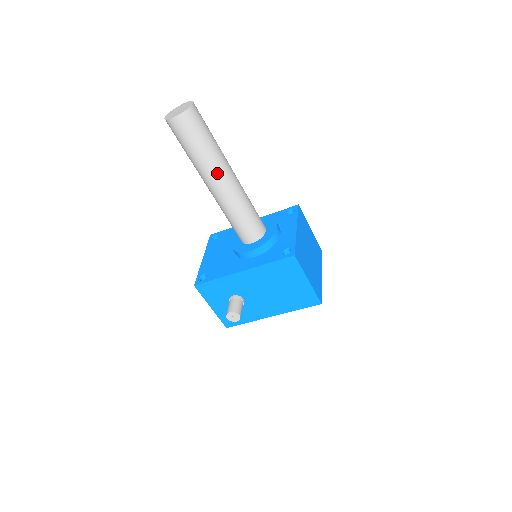
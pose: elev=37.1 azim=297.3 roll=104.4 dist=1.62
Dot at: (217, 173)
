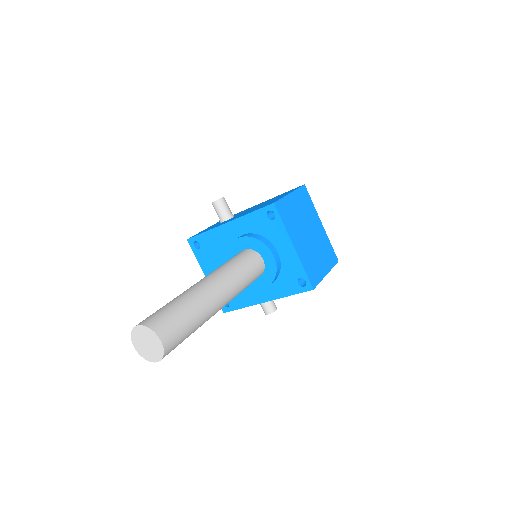
Dot at: occluded
